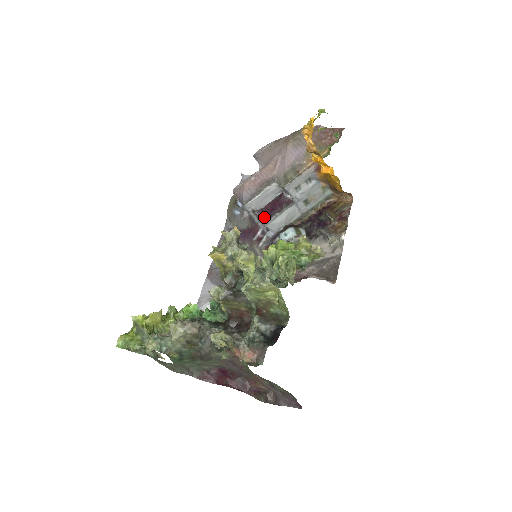
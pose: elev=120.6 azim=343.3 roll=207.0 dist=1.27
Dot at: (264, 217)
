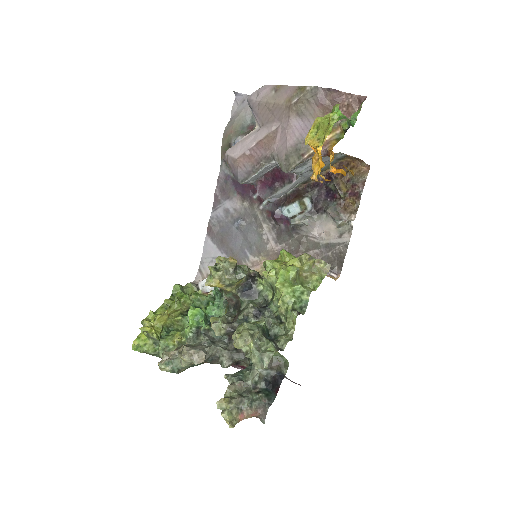
Dot at: (264, 190)
